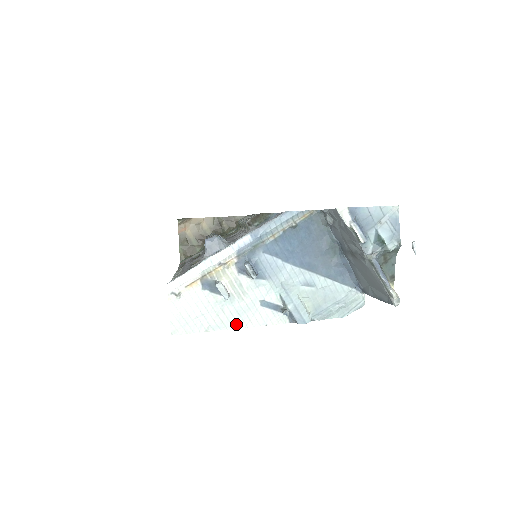
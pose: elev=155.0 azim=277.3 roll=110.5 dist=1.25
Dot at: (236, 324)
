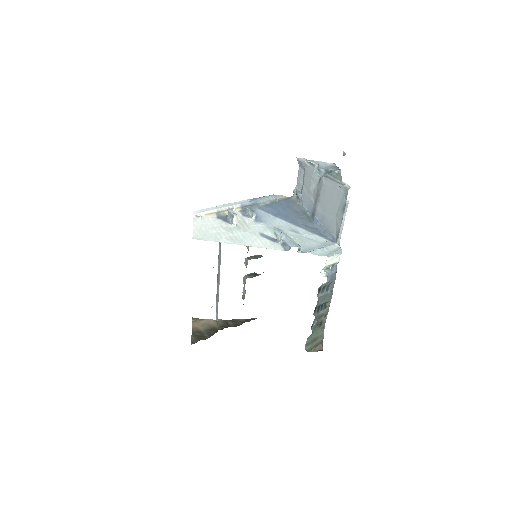
Dot at: (242, 243)
